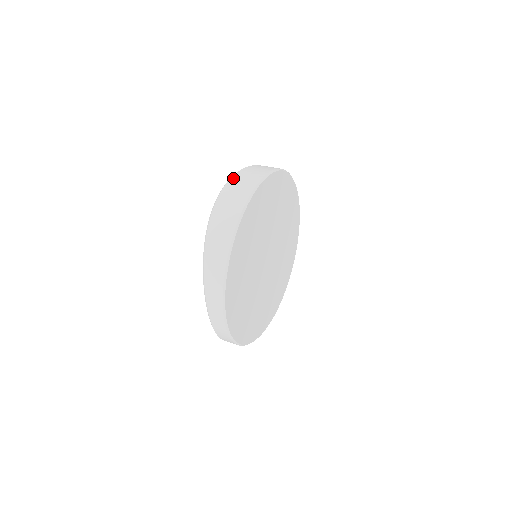
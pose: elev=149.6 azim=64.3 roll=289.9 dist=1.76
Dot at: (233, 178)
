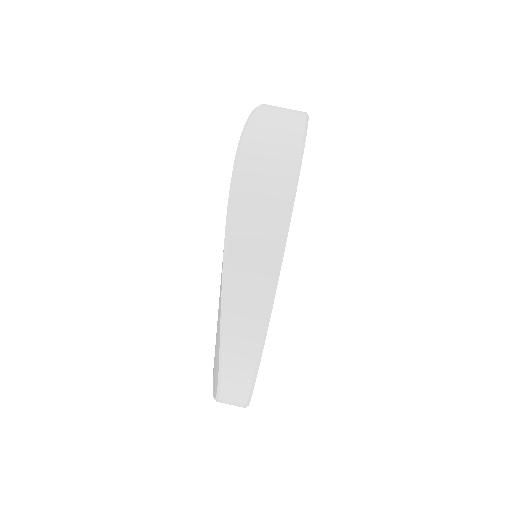
Dot at: (254, 121)
